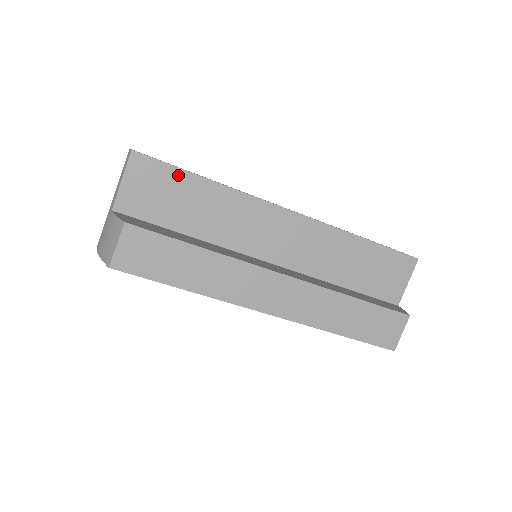
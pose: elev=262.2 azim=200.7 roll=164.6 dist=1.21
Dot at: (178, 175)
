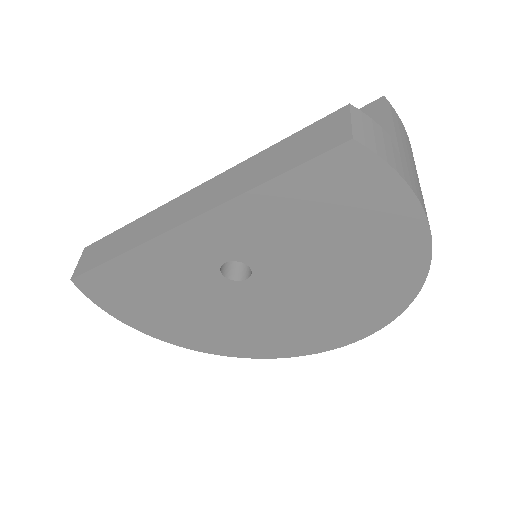
Dot at: occluded
